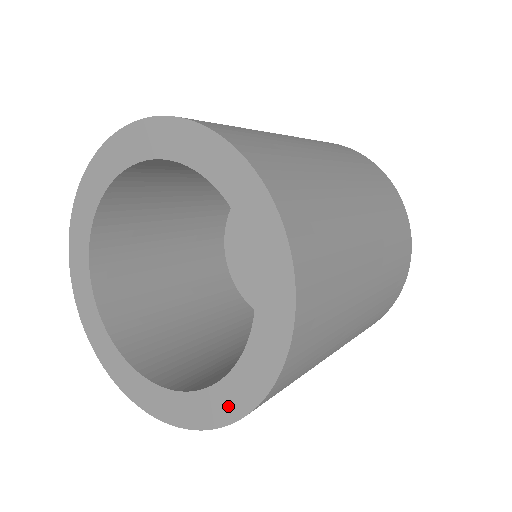
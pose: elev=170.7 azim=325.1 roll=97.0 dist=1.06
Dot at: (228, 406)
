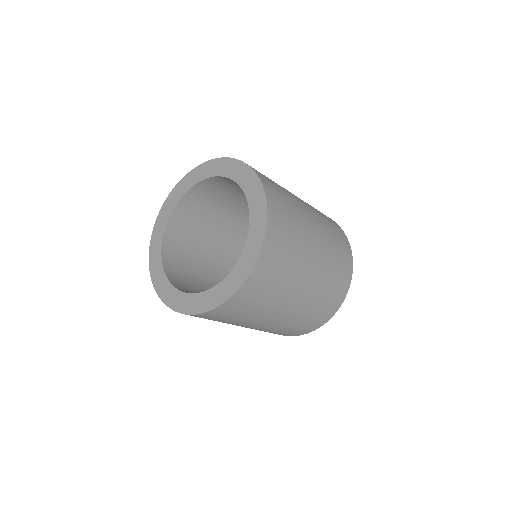
Dot at: (258, 232)
